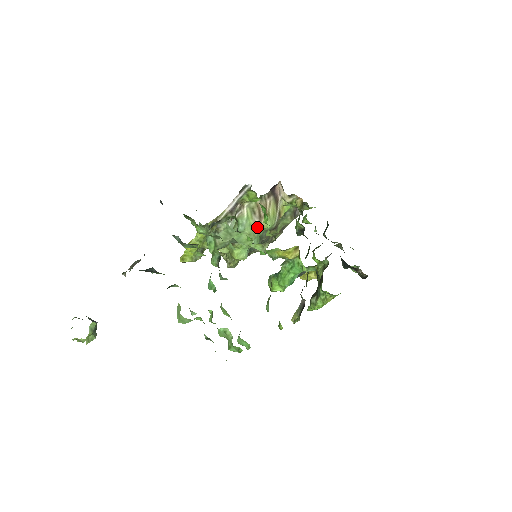
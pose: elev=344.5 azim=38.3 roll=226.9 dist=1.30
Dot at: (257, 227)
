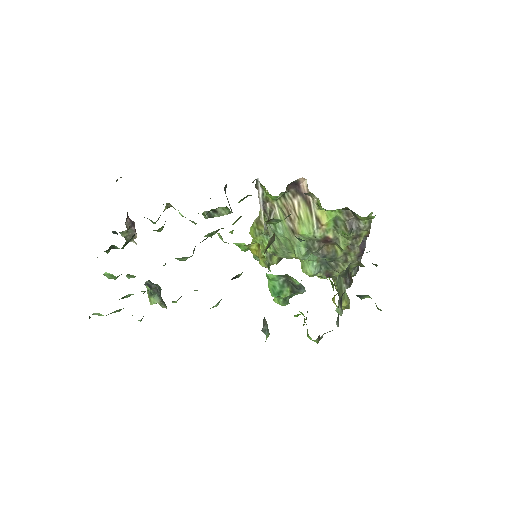
Dot at: (293, 232)
